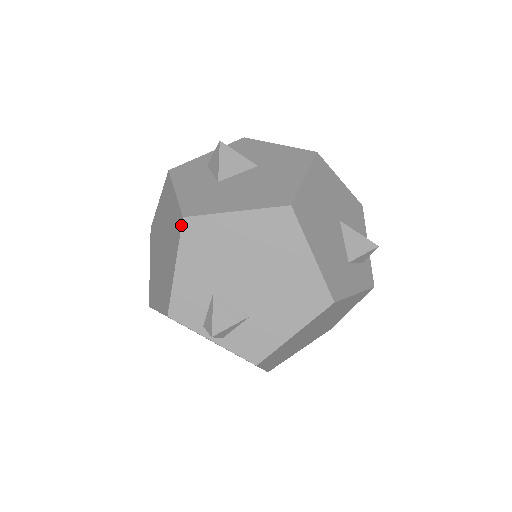
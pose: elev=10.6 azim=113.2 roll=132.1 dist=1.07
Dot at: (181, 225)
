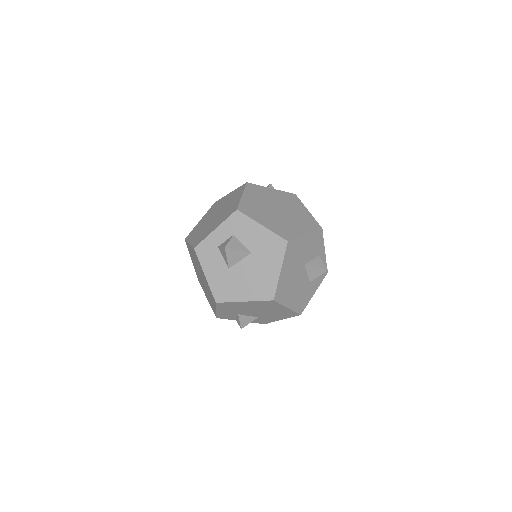
Dot at: (216, 304)
